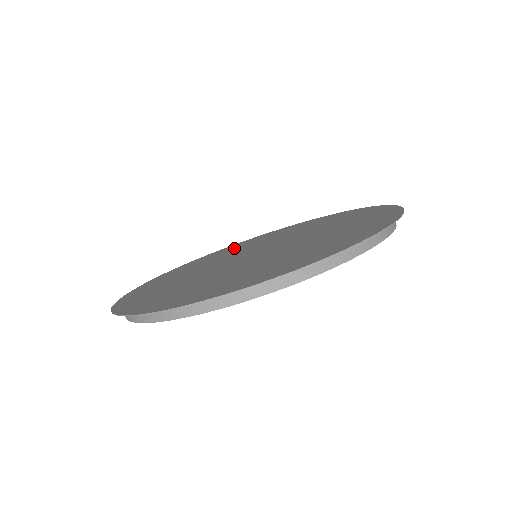
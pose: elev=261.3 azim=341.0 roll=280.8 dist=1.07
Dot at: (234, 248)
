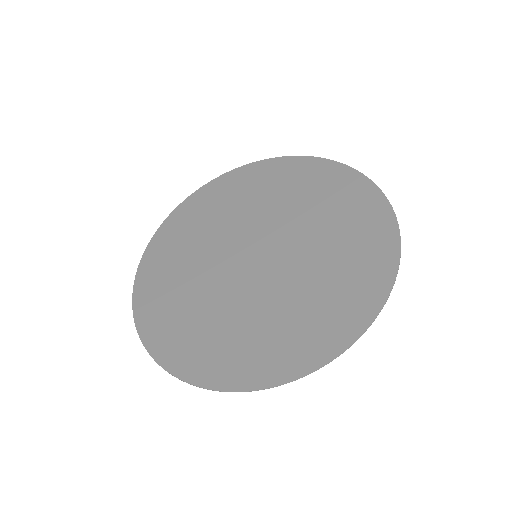
Dot at: (213, 205)
